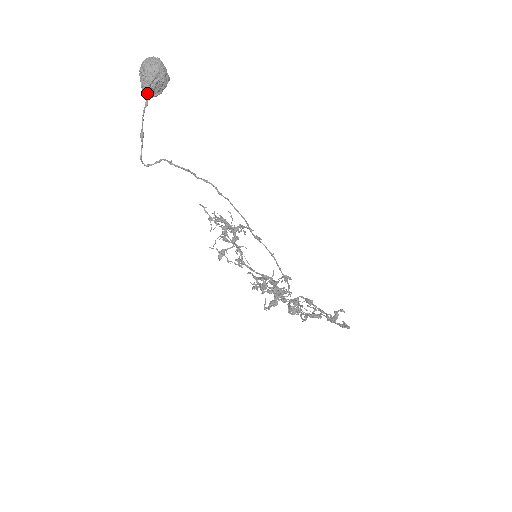
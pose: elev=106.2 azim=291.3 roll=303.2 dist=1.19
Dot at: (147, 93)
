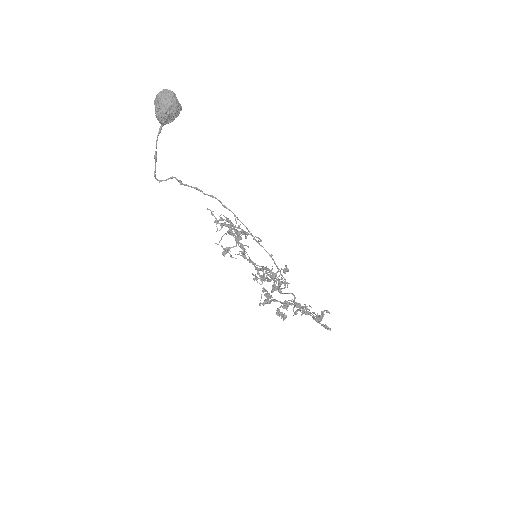
Dot at: (161, 122)
